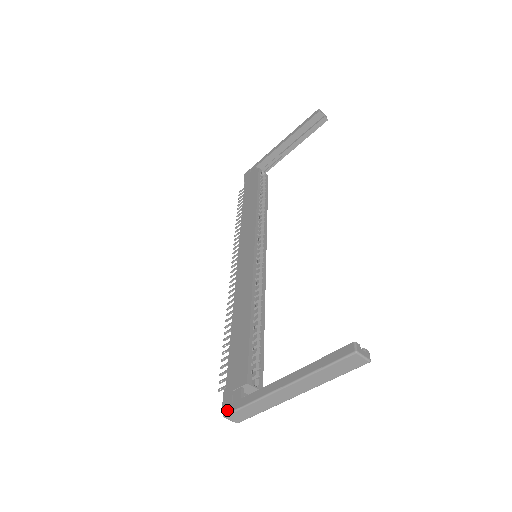
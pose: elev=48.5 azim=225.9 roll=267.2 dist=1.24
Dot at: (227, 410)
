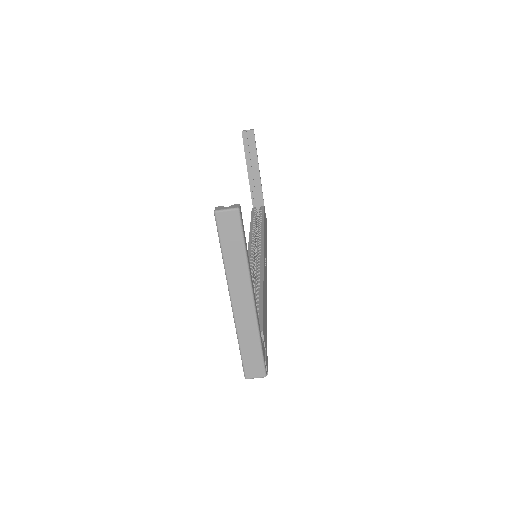
Dot at: (243, 370)
